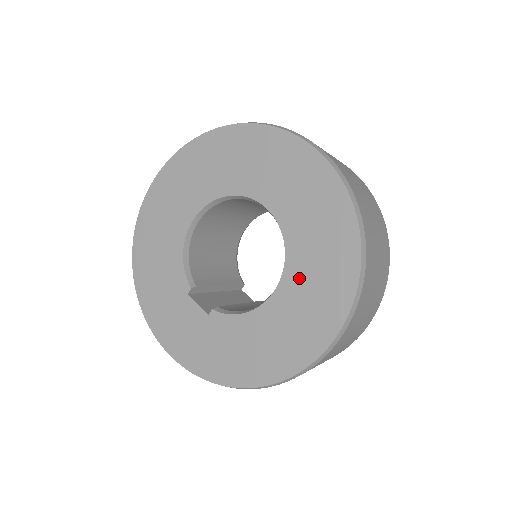
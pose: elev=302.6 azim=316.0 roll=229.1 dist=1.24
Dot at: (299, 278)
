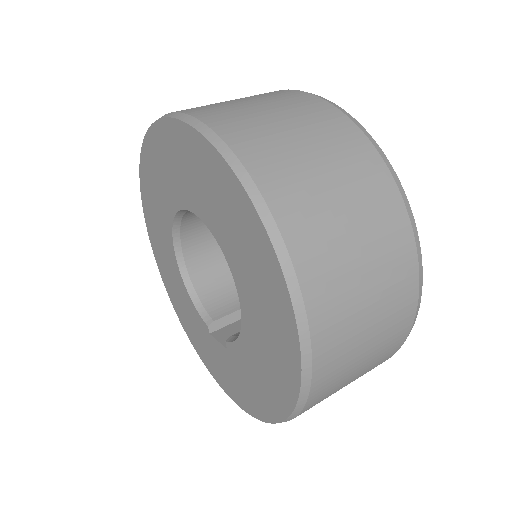
Dot at: (241, 272)
